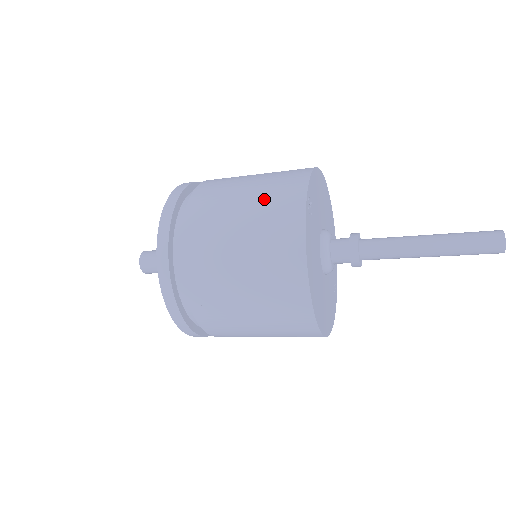
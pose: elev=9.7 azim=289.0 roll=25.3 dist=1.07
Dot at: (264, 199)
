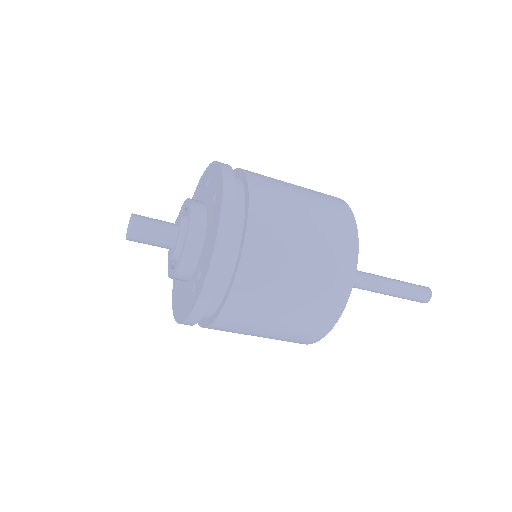
Dot at: (324, 224)
